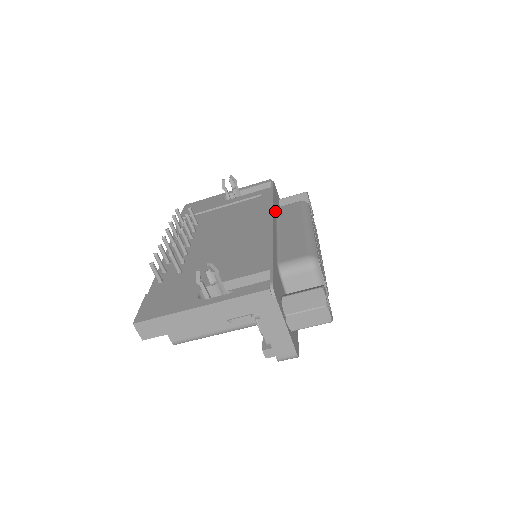
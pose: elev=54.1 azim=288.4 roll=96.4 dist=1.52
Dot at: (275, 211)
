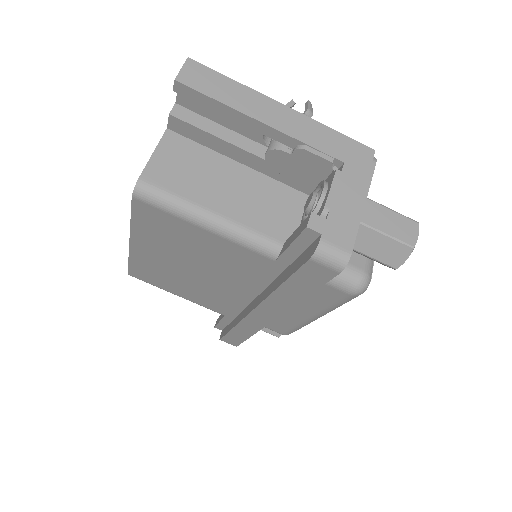
Dot at: occluded
